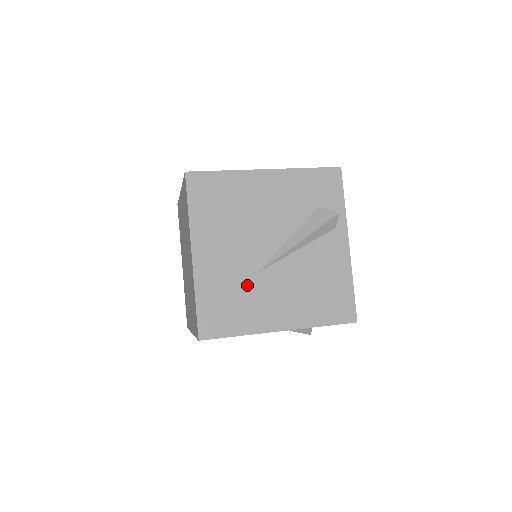
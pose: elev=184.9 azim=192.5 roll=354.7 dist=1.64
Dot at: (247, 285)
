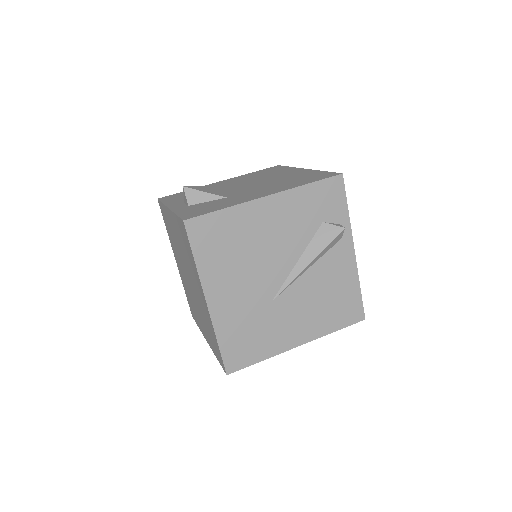
Dot at: (263, 315)
